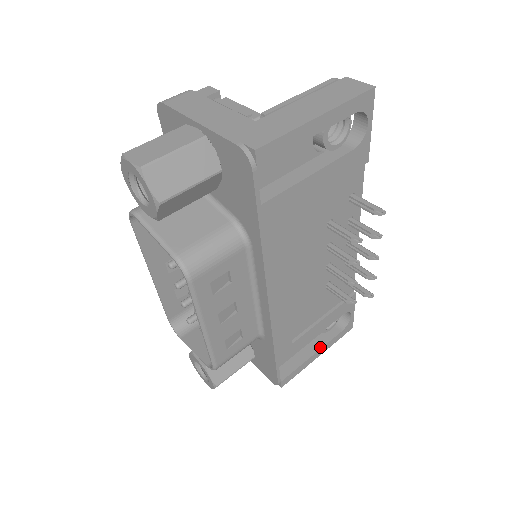
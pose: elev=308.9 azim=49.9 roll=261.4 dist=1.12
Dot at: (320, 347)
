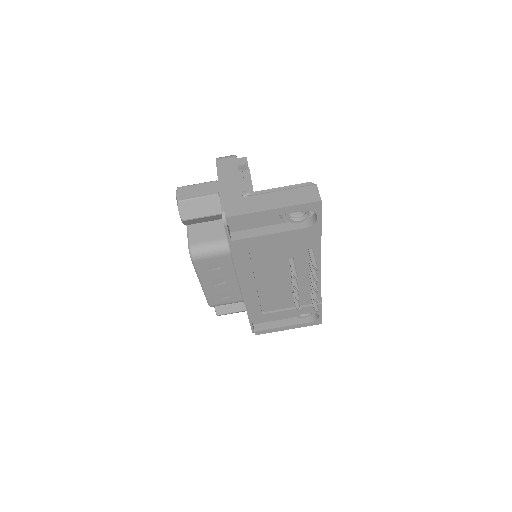
Dot at: (290, 325)
